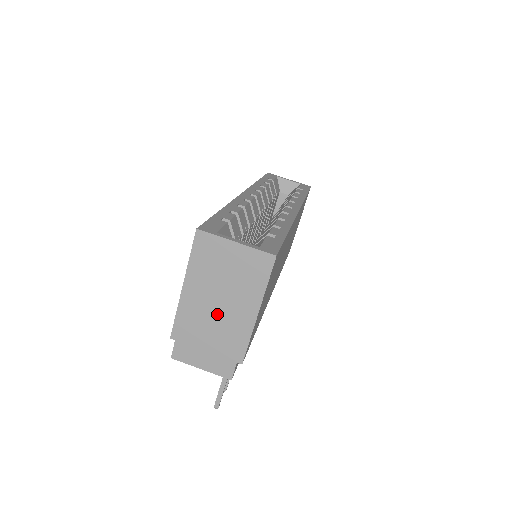
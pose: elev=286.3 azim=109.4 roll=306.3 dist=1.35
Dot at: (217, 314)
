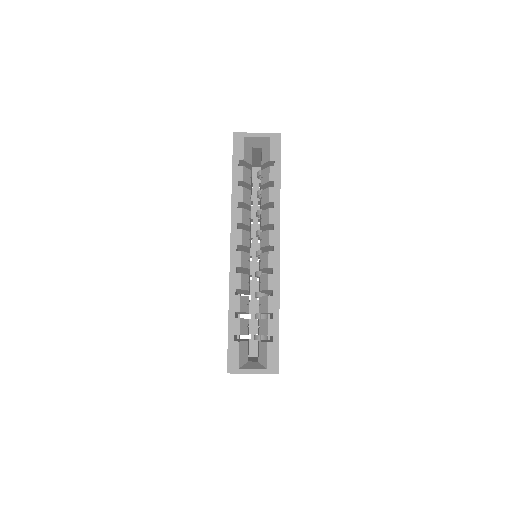
Dot at: occluded
